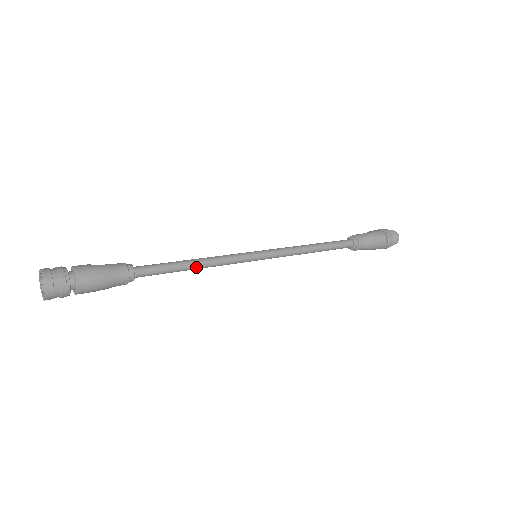
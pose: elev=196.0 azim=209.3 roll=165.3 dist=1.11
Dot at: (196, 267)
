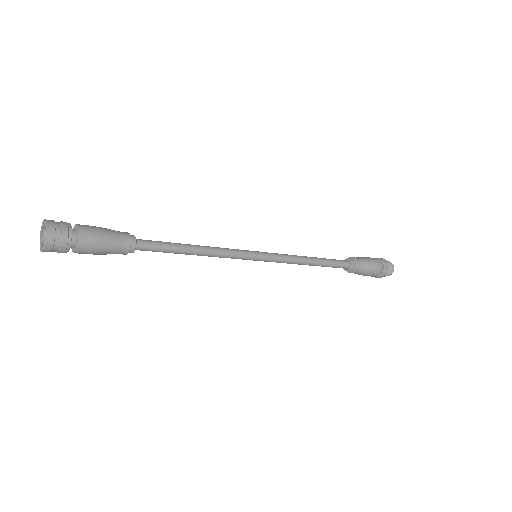
Dot at: (197, 251)
